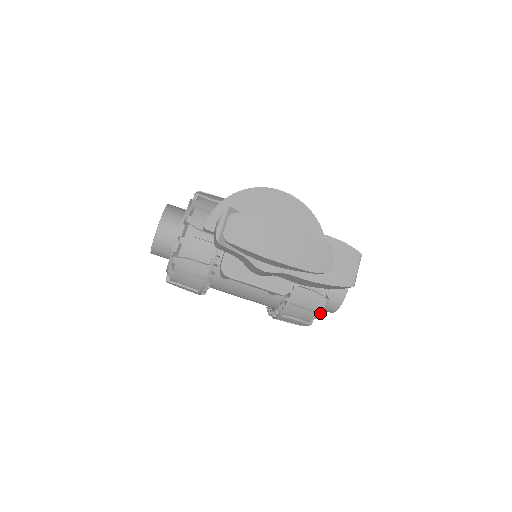
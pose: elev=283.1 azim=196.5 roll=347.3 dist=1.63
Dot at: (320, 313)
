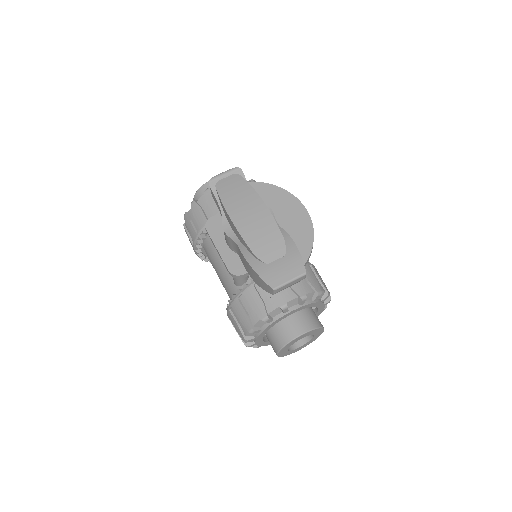
Dot at: (256, 330)
